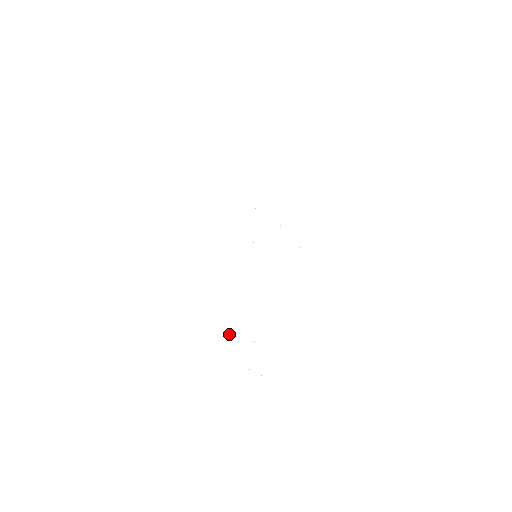
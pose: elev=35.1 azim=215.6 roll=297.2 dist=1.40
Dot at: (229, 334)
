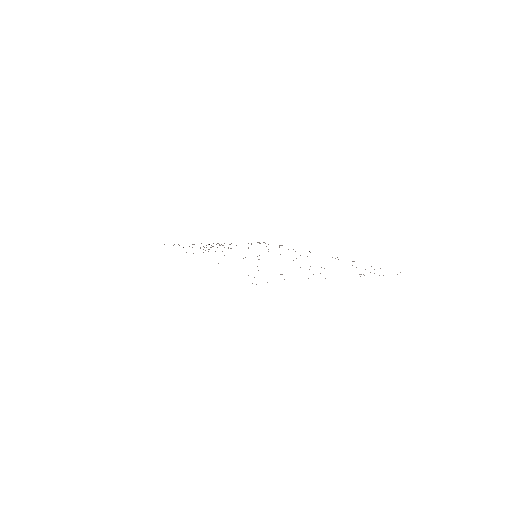
Dot at: occluded
